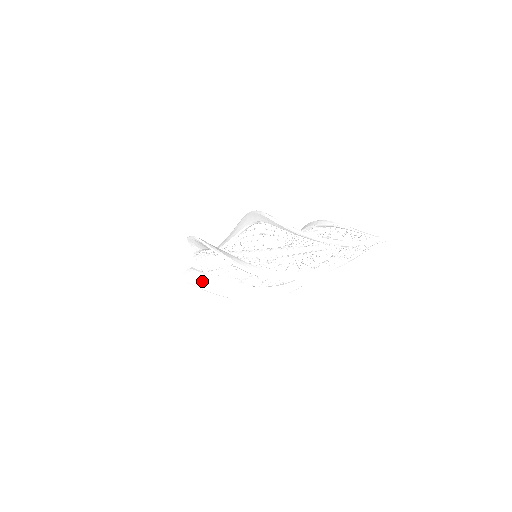
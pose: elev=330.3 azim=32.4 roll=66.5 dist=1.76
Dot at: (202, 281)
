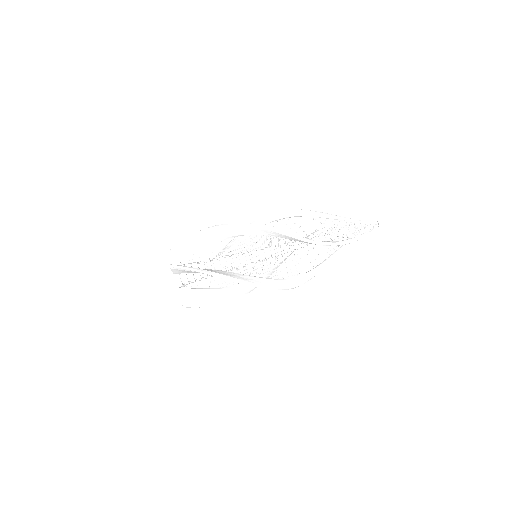
Dot at: occluded
